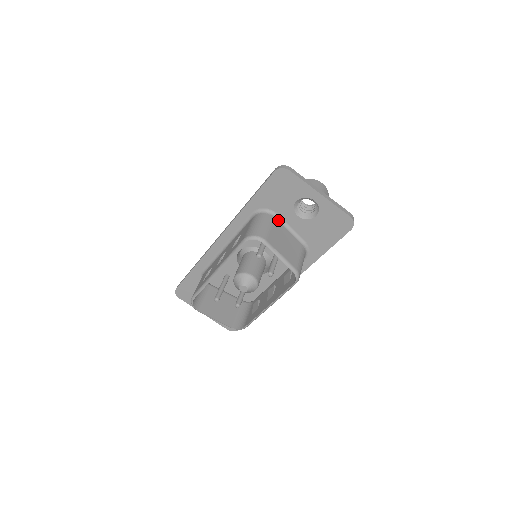
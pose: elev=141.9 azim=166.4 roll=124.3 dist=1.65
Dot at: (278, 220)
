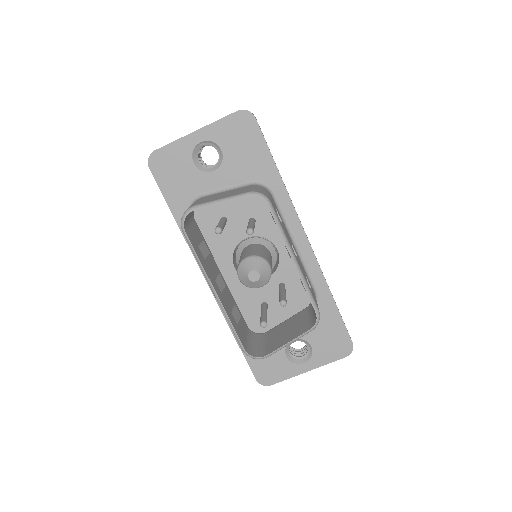
Dot at: (207, 196)
